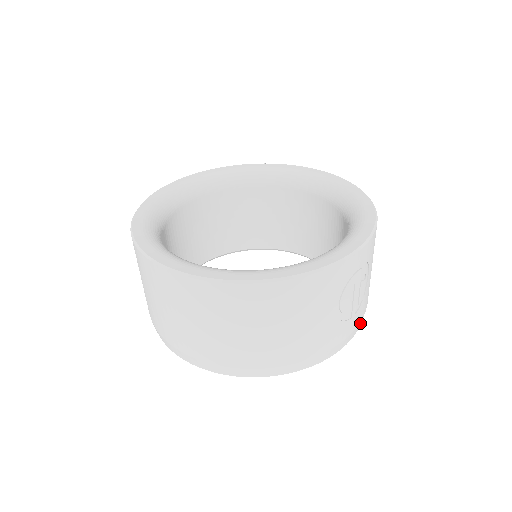
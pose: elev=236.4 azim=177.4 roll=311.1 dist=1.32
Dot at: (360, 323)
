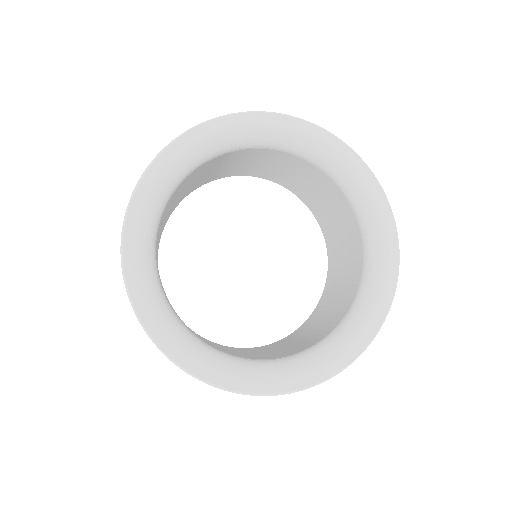
Dot at: occluded
